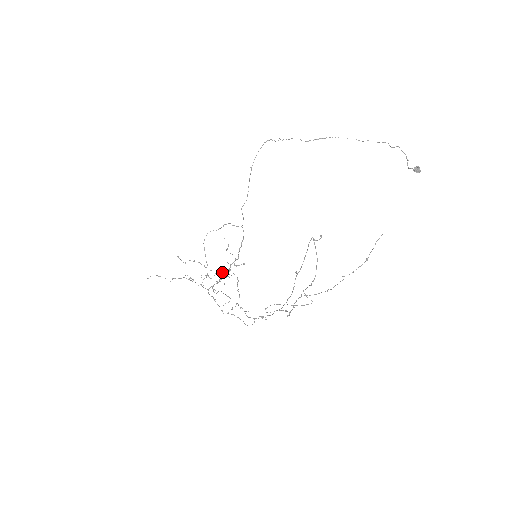
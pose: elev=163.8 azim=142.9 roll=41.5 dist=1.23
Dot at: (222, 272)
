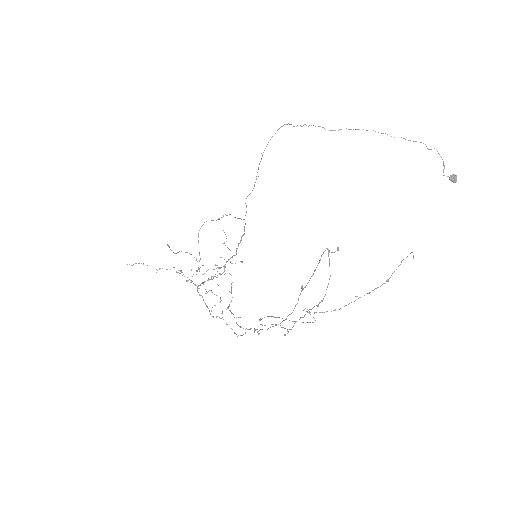
Dot at: occluded
